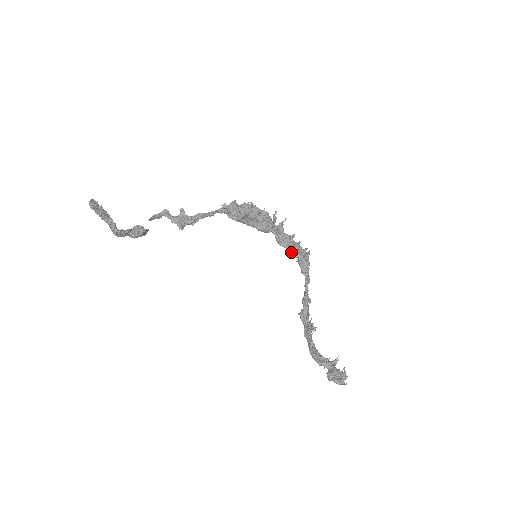
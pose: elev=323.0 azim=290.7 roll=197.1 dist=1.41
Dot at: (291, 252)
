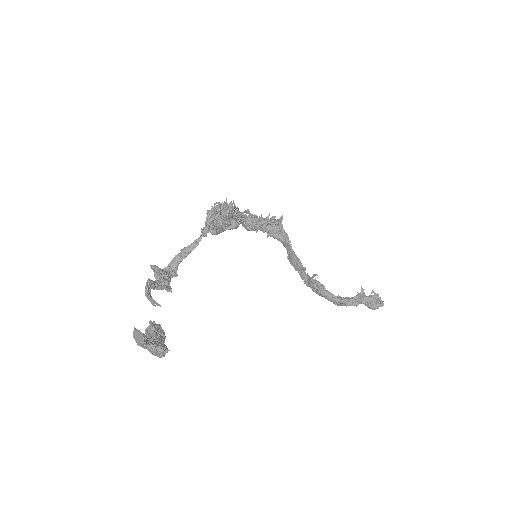
Dot at: (263, 230)
